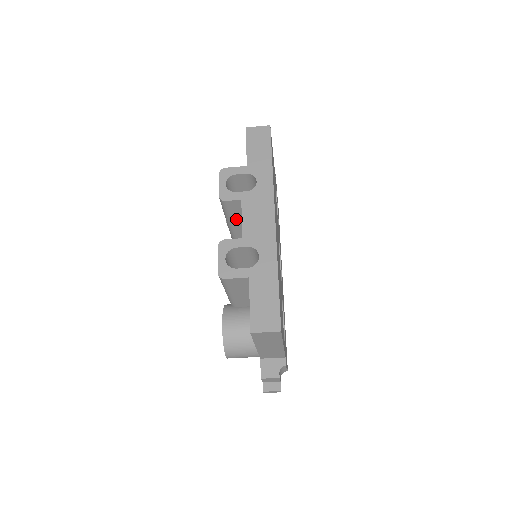
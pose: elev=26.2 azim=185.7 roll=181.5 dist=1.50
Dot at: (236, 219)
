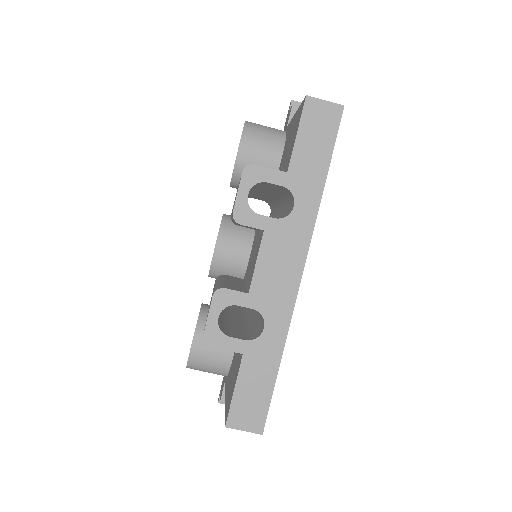
Dot at: occluded
